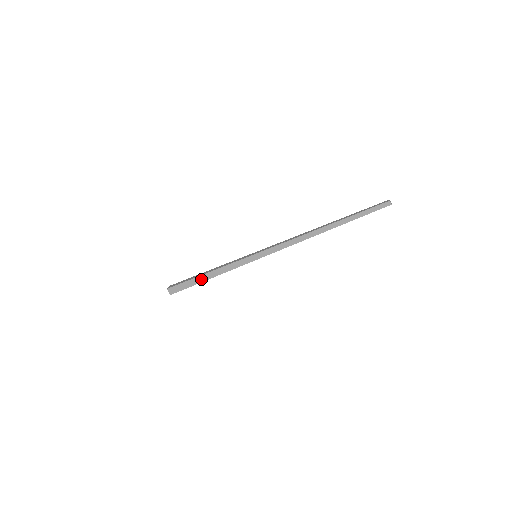
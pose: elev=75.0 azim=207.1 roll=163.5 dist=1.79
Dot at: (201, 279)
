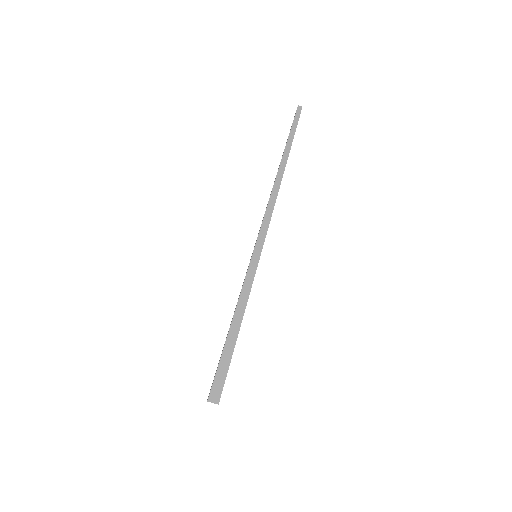
Dot at: (231, 341)
